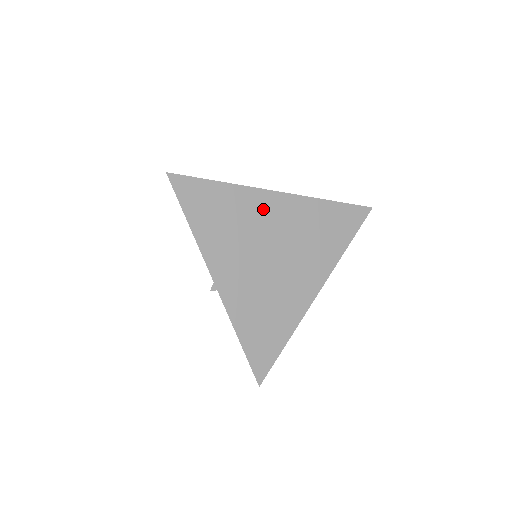
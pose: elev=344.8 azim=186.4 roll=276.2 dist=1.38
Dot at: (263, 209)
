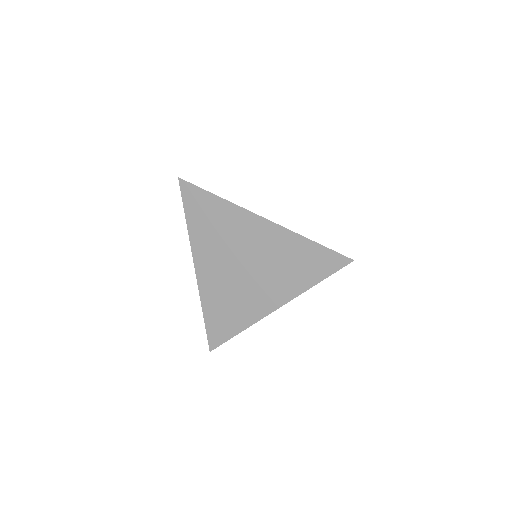
Dot at: (245, 227)
